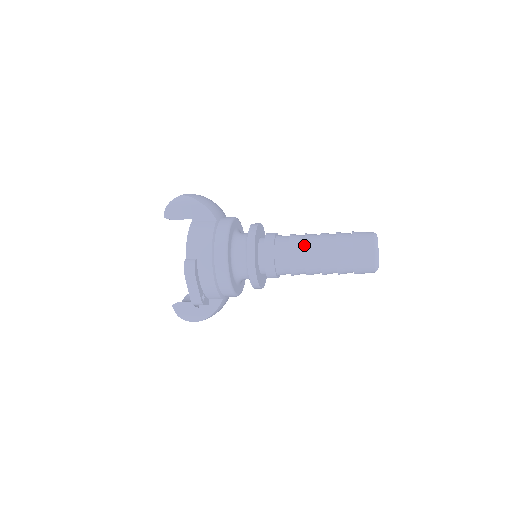
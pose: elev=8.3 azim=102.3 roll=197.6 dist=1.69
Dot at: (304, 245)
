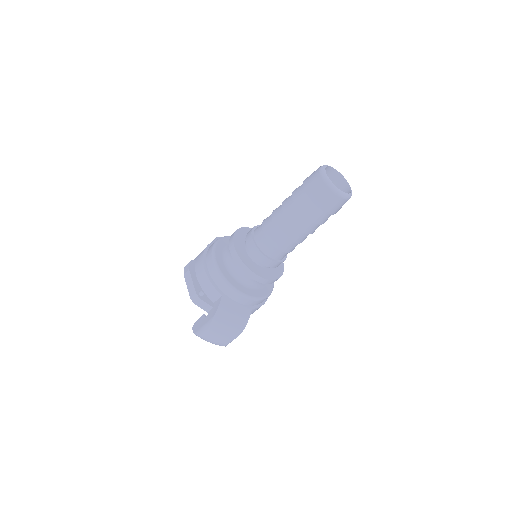
Dot at: (273, 210)
